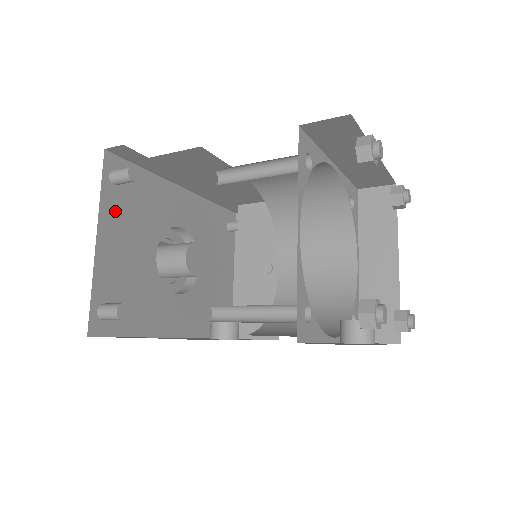
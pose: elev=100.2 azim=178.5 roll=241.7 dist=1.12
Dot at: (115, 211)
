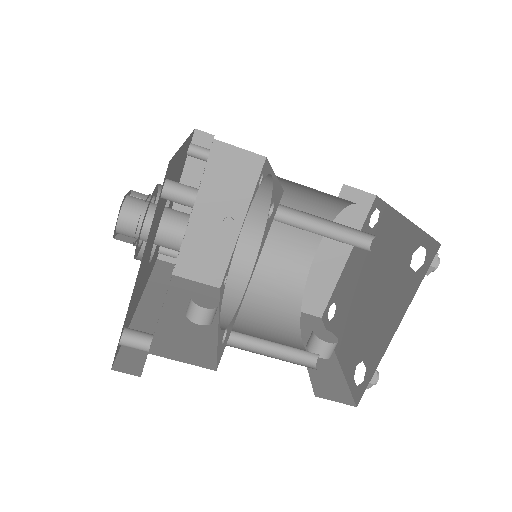
Dot at: (152, 227)
